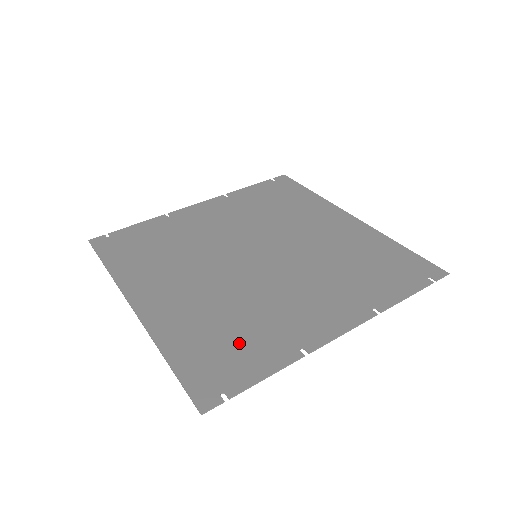
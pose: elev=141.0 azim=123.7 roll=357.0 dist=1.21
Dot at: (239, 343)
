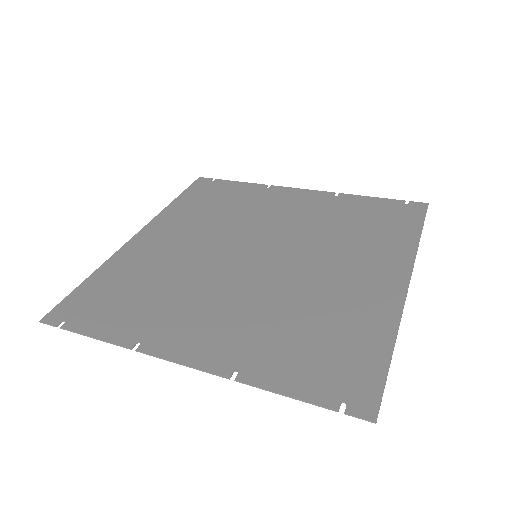
Dot at: (126, 303)
